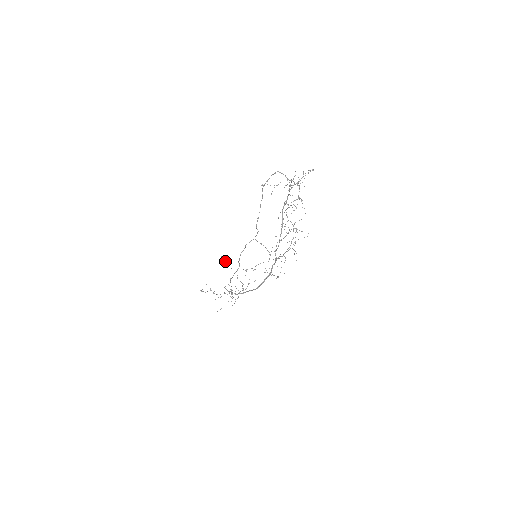
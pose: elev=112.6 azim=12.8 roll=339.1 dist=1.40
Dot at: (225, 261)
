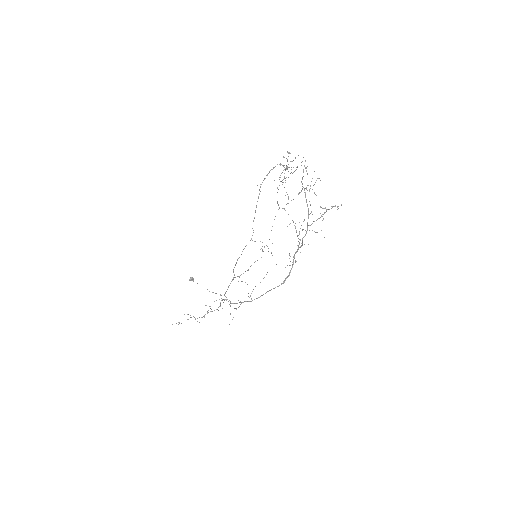
Dot at: occluded
